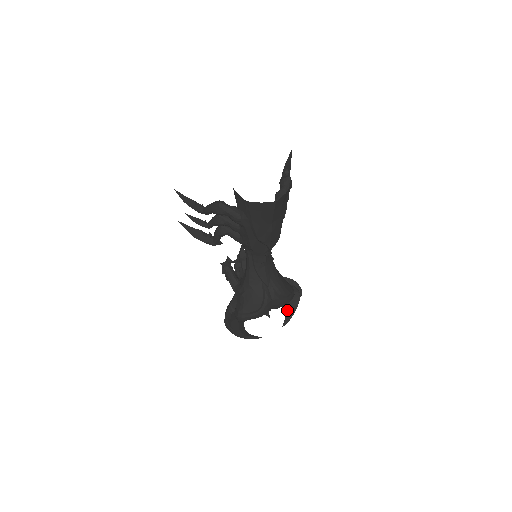
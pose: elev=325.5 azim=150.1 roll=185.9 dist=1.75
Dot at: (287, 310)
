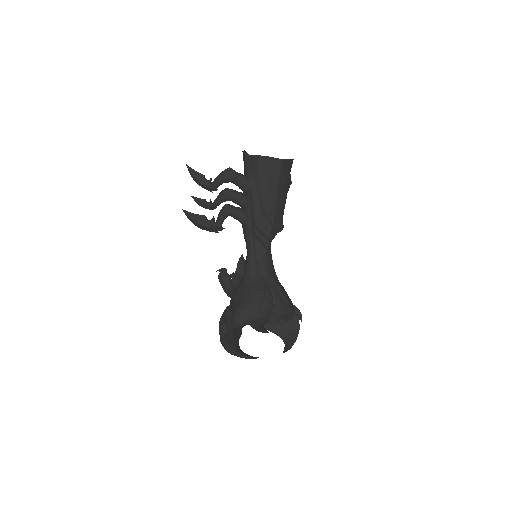
Dot at: (286, 340)
